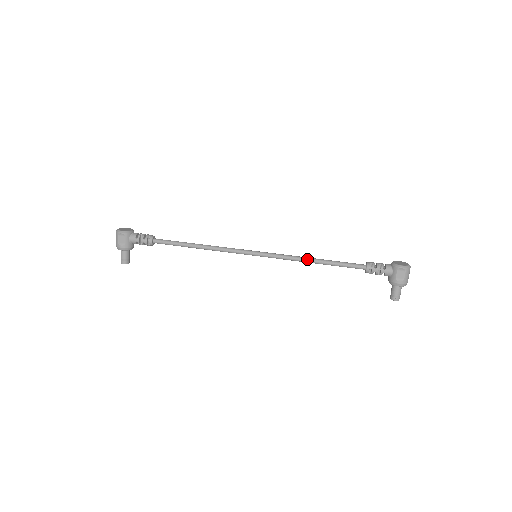
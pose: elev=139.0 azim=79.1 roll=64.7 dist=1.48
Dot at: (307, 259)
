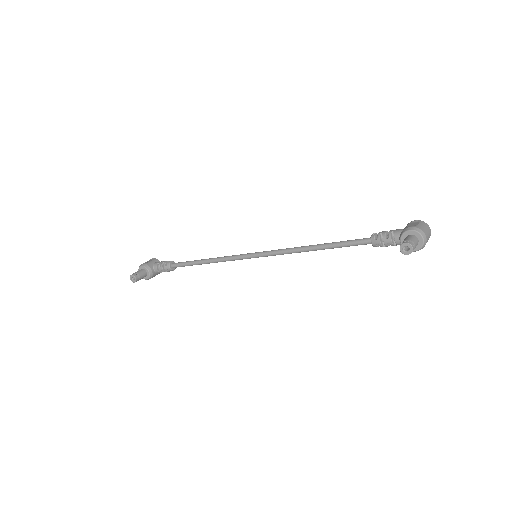
Dot at: (307, 246)
